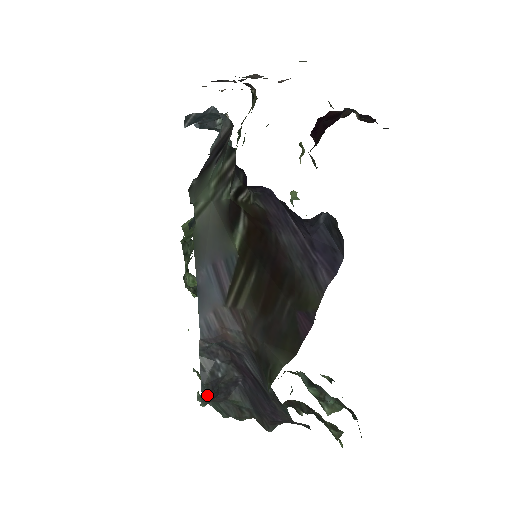
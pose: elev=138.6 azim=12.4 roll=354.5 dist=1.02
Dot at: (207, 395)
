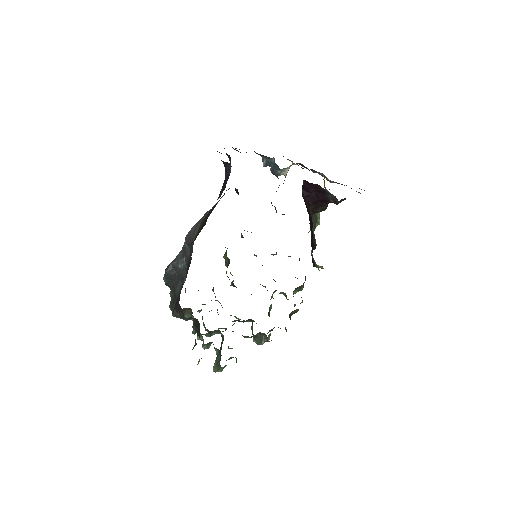
Dot at: (167, 269)
